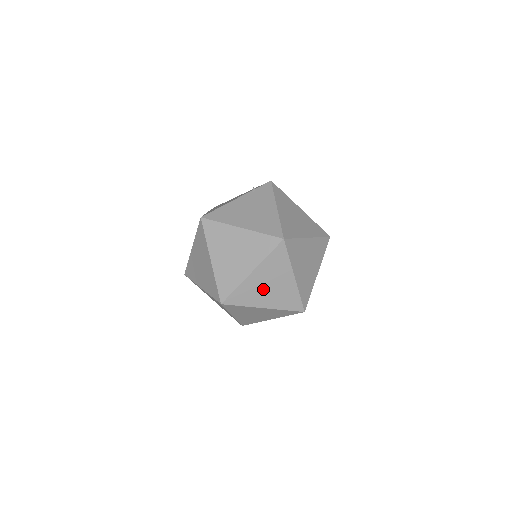
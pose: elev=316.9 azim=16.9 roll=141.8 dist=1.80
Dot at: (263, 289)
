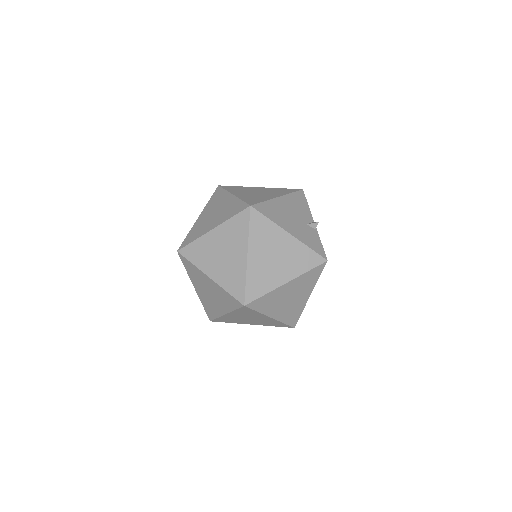
Dot at: (209, 219)
